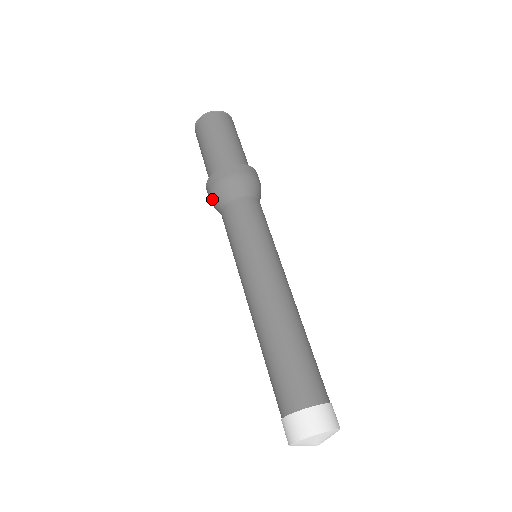
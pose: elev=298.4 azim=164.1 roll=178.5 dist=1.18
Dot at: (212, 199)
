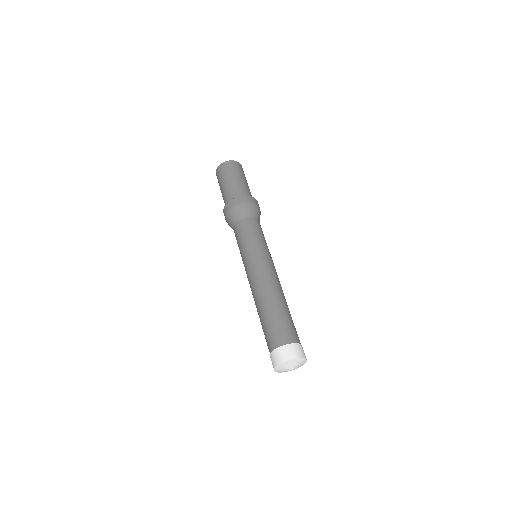
Dot at: (228, 218)
